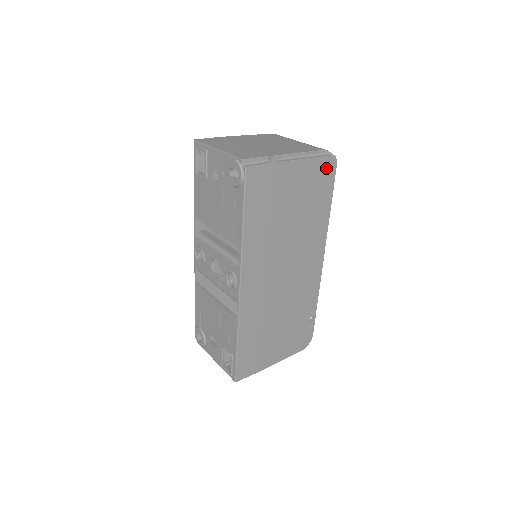
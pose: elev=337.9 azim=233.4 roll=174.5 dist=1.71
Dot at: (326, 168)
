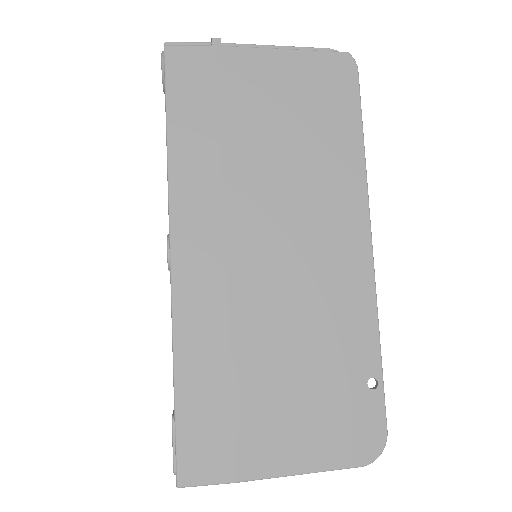
Dot at: (334, 71)
